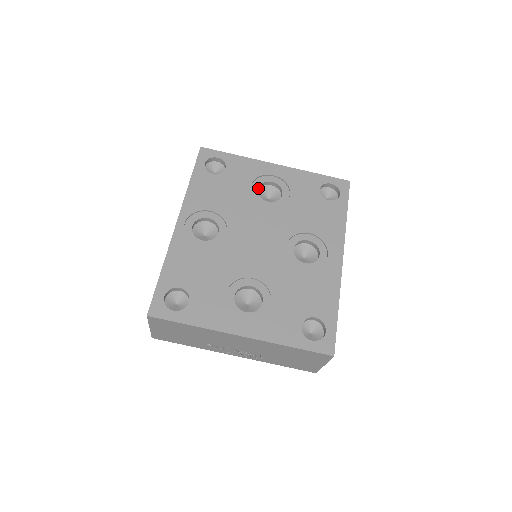
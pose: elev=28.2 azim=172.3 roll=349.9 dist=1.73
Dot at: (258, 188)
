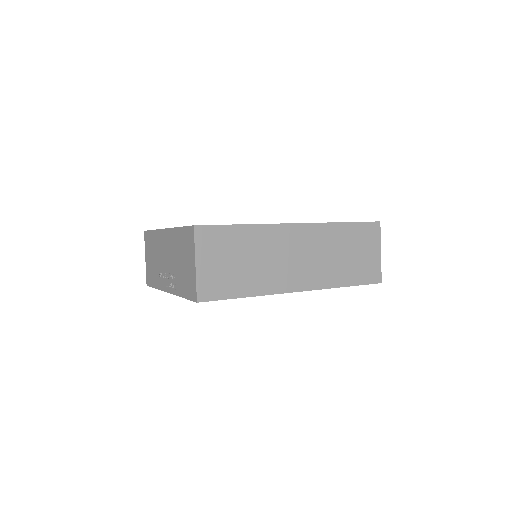
Dot at: occluded
